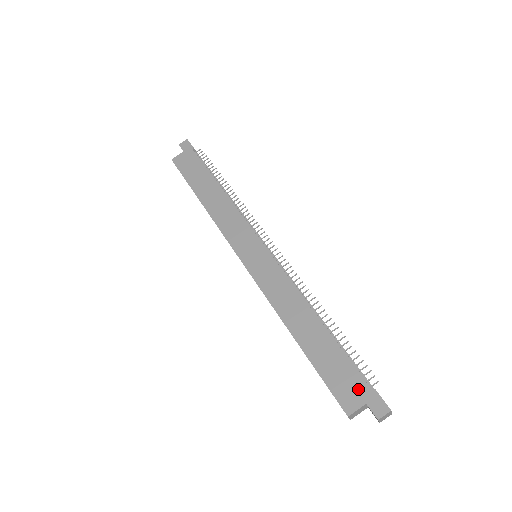
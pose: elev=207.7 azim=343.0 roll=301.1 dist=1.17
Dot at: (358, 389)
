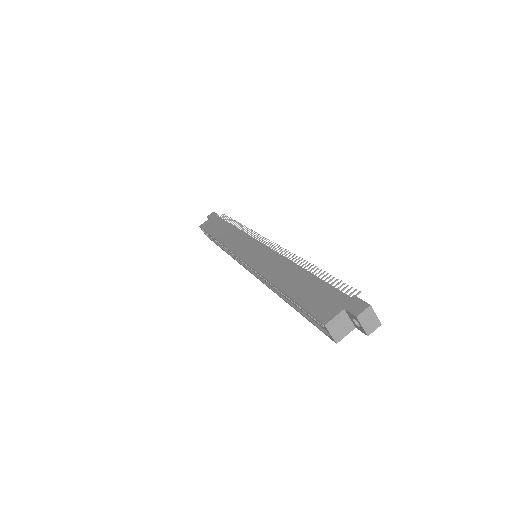
Dot at: (336, 301)
